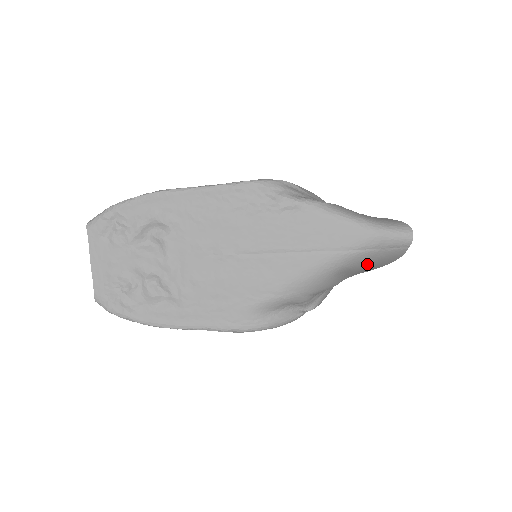
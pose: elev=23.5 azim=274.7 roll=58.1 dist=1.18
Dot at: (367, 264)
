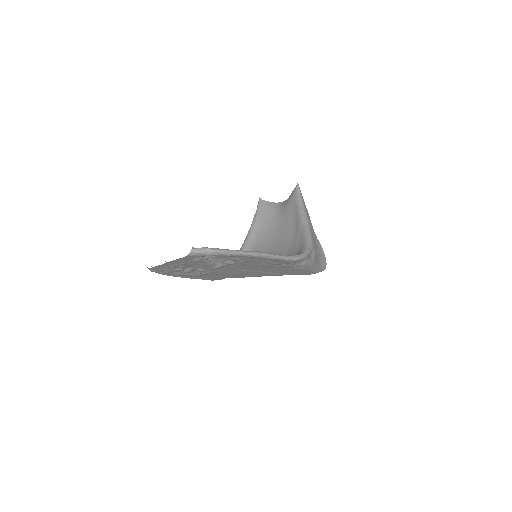
Dot at: occluded
